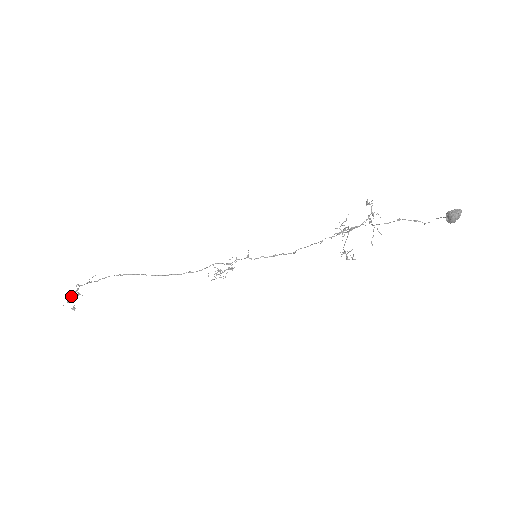
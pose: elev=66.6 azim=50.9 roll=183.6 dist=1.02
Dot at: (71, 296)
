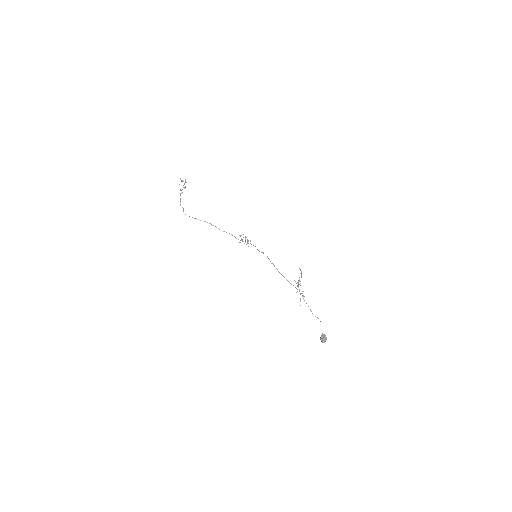
Dot at: occluded
